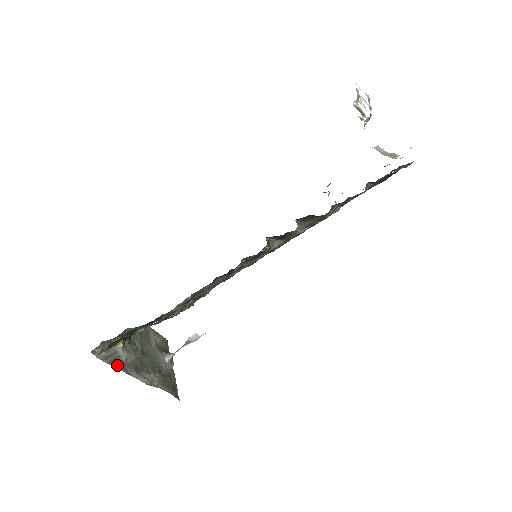
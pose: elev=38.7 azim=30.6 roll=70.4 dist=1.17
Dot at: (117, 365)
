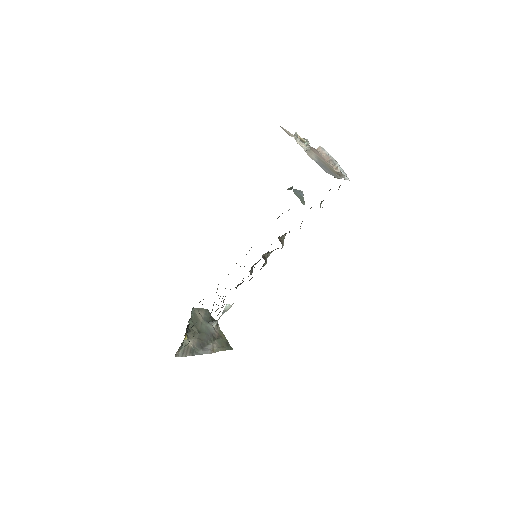
Dot at: (190, 353)
